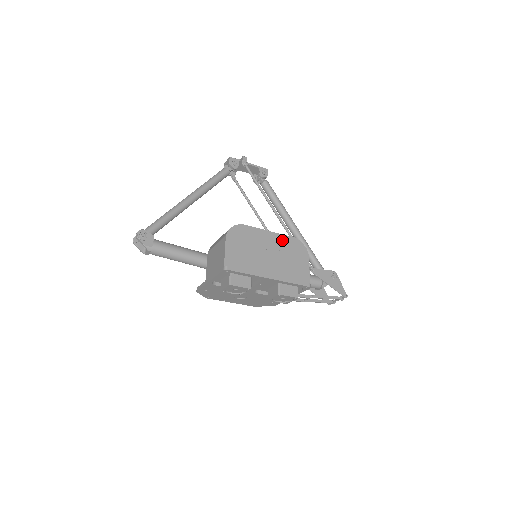
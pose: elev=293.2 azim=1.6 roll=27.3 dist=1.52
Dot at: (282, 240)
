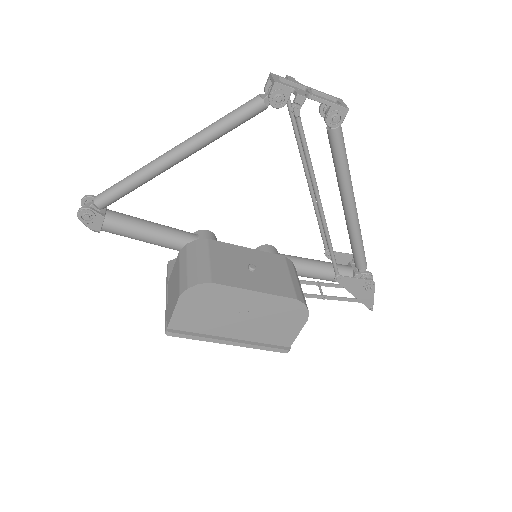
Dot at: (272, 302)
